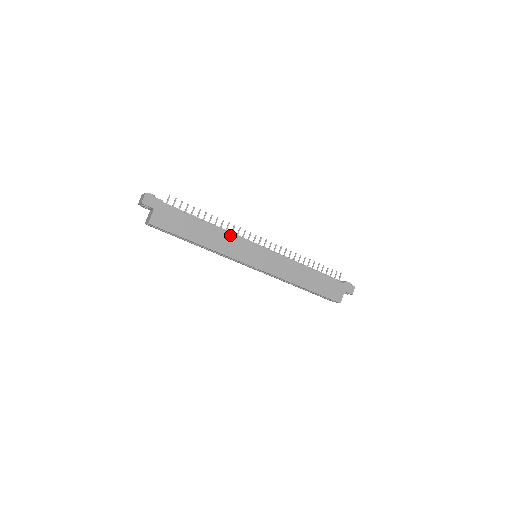
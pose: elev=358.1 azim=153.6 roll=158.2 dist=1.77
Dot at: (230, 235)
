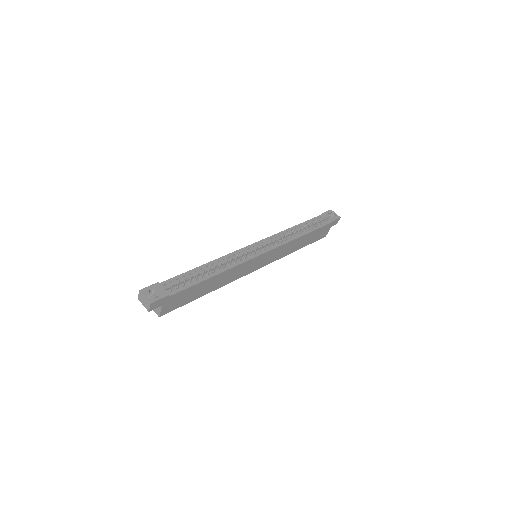
Dot at: (235, 268)
